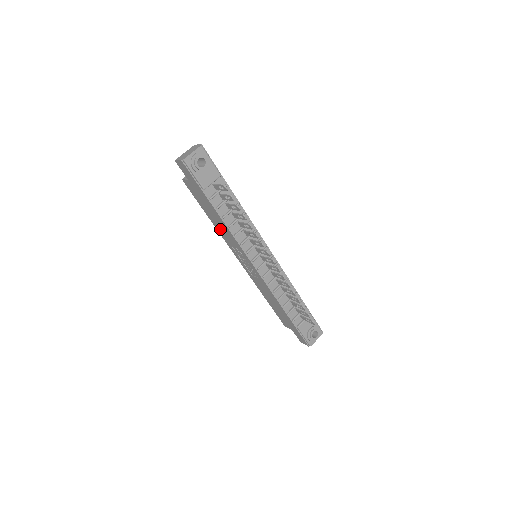
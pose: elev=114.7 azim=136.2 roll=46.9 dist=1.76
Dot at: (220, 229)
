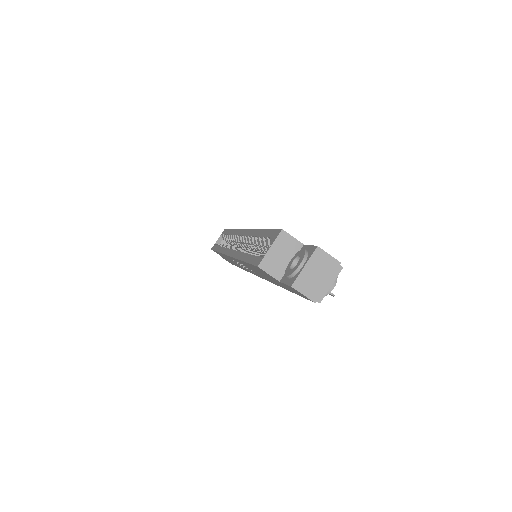
Dot at: (249, 267)
